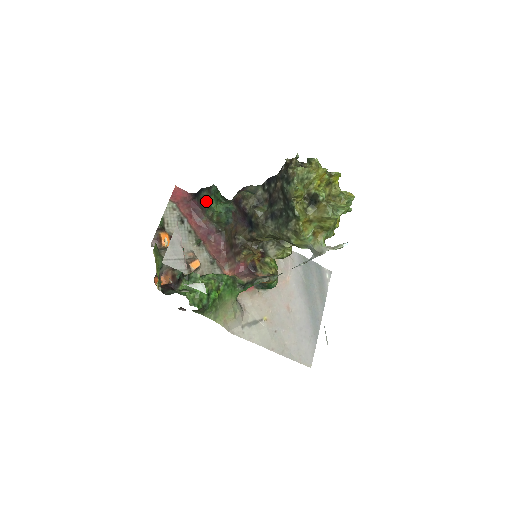
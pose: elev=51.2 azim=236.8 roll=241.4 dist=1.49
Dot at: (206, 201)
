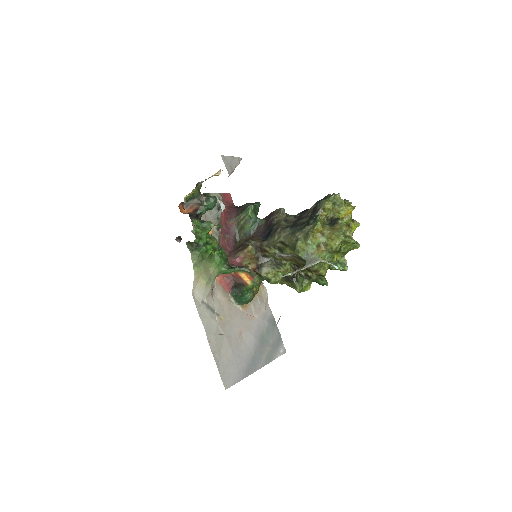
Dot at: (246, 207)
